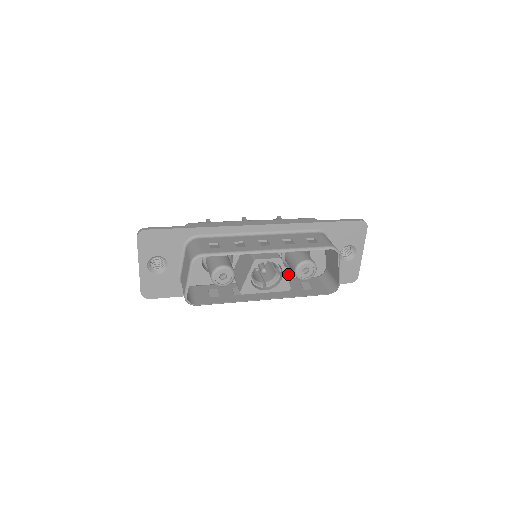
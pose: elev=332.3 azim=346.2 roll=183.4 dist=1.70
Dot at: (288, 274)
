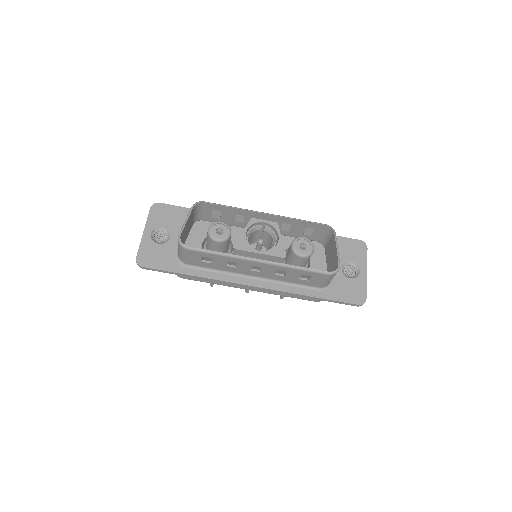
Dot at: occluded
